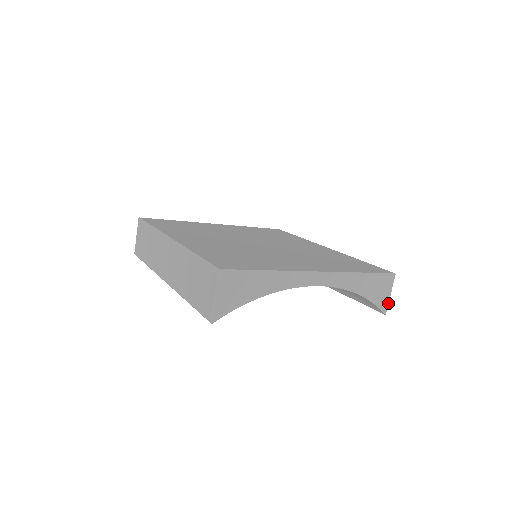
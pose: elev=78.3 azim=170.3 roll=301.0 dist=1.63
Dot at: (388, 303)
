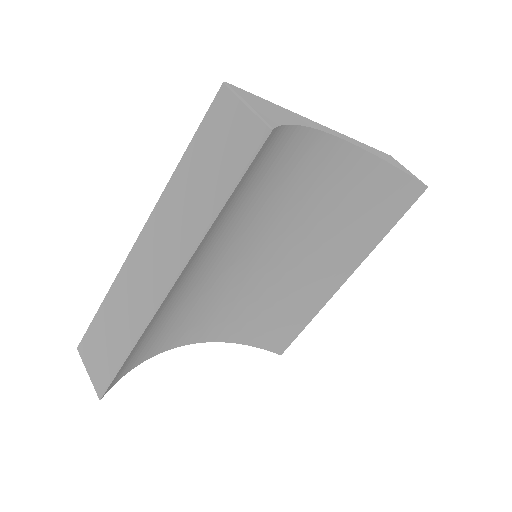
Dot at: (416, 177)
